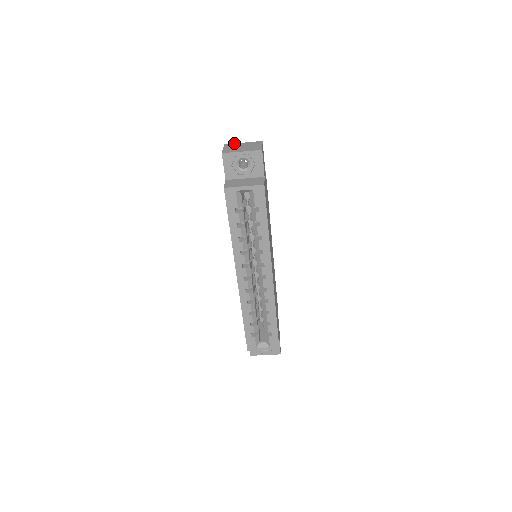
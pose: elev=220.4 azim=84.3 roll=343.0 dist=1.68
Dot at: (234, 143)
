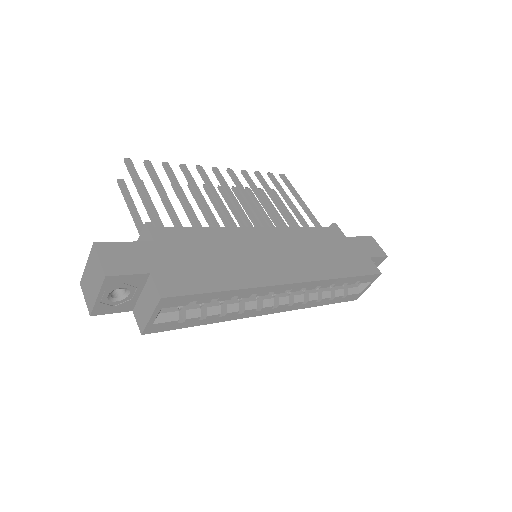
Dot at: occluded
